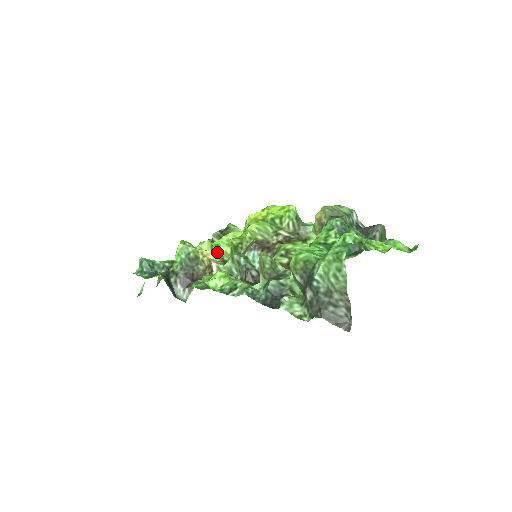
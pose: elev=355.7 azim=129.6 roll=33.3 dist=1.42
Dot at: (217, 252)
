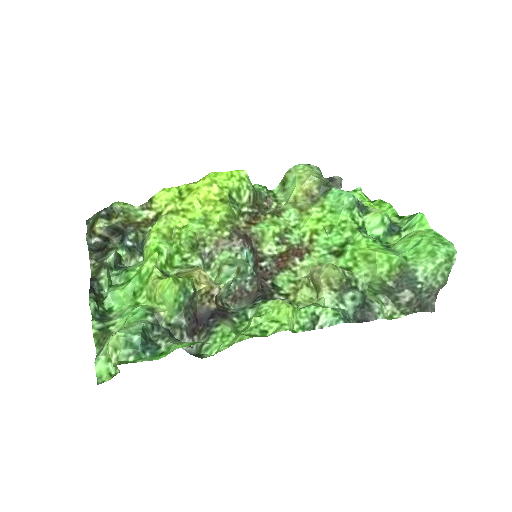
Dot at: (201, 268)
